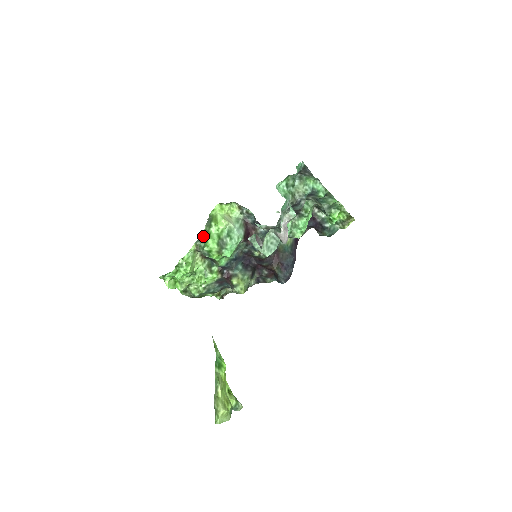
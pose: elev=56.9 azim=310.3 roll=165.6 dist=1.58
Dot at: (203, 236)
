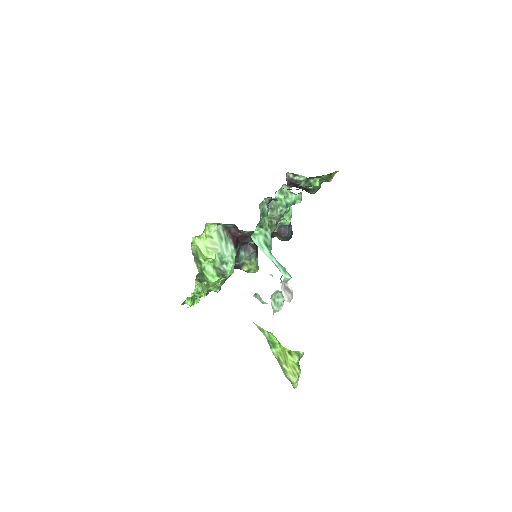
Dot at: (199, 274)
